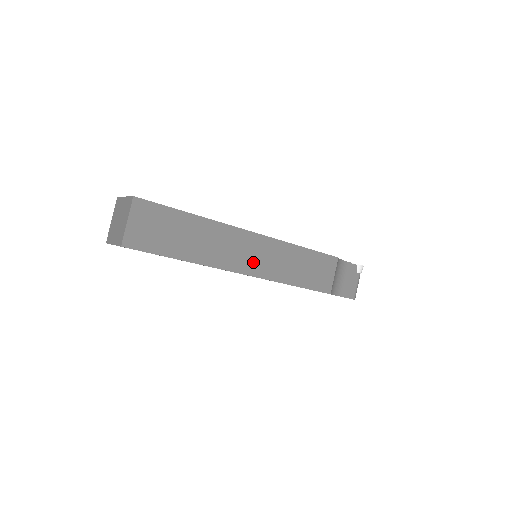
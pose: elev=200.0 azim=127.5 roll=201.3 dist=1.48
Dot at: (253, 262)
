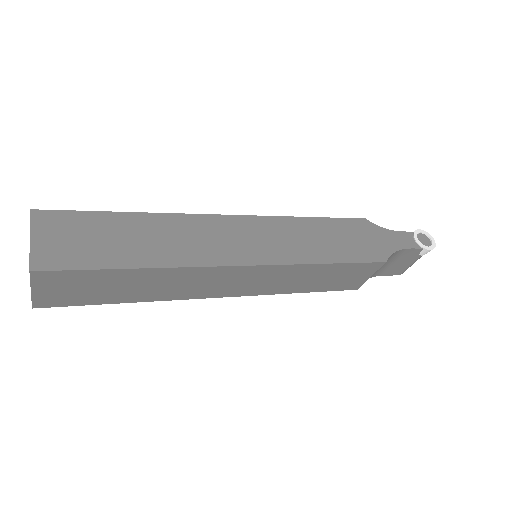
Dot at: (238, 287)
